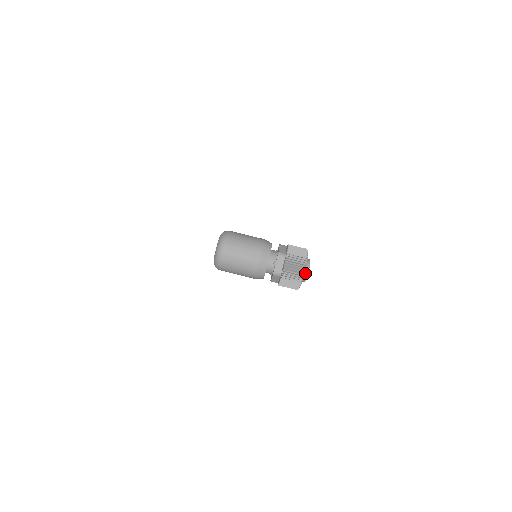
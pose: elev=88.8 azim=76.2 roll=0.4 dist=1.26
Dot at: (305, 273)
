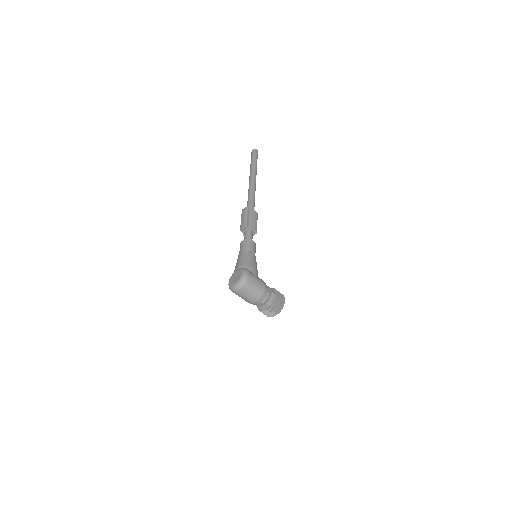
Dot at: occluded
